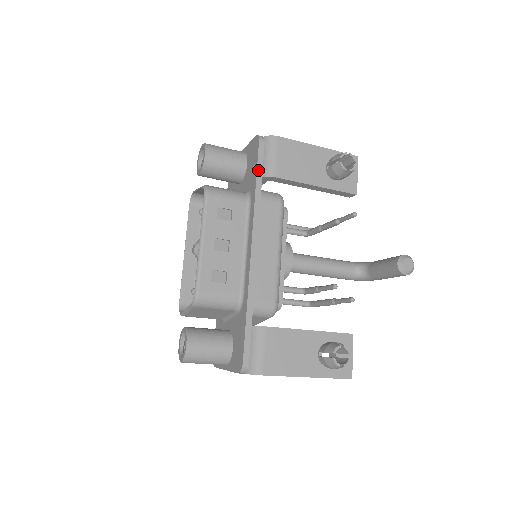
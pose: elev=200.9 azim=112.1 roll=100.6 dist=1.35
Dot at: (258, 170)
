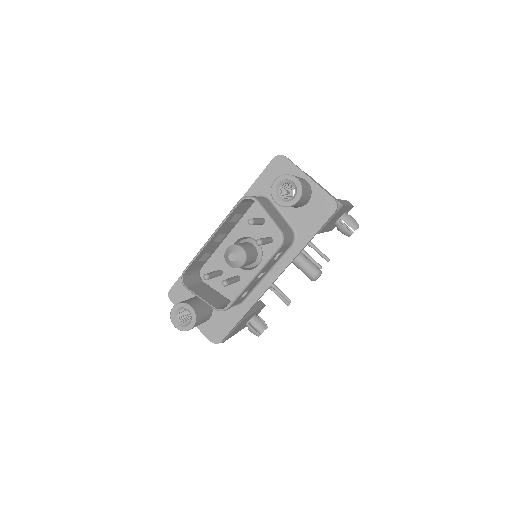
Dot at: (317, 232)
